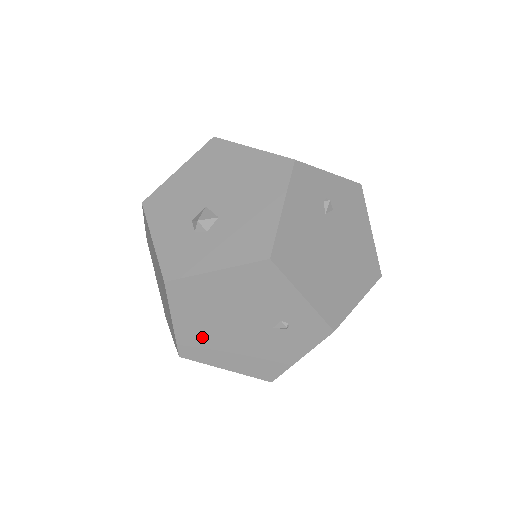
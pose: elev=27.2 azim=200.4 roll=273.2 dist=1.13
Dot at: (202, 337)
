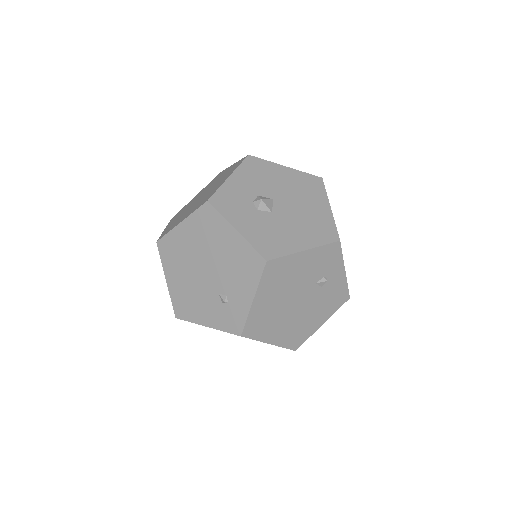
Dot at: (181, 249)
